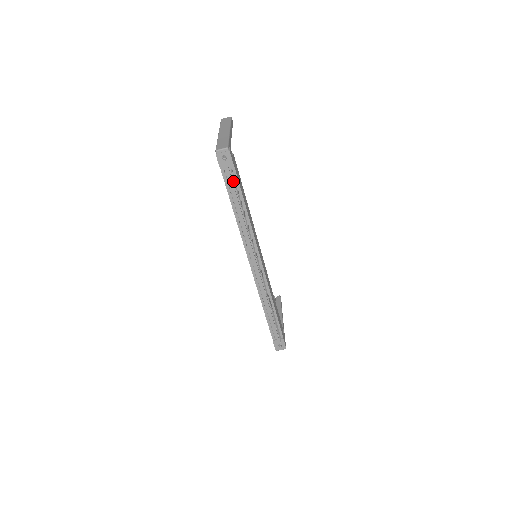
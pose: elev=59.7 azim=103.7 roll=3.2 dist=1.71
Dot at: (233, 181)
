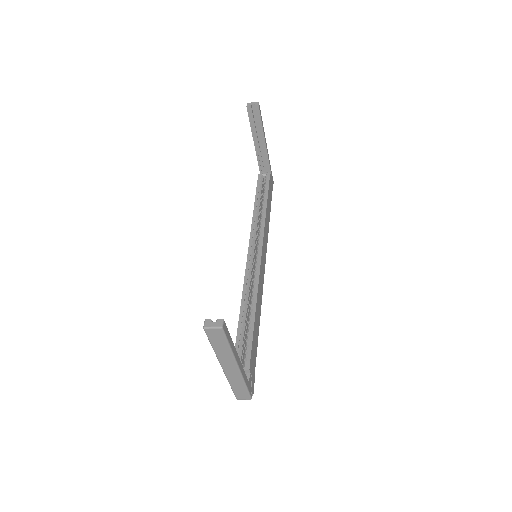
Dot at: occluded
